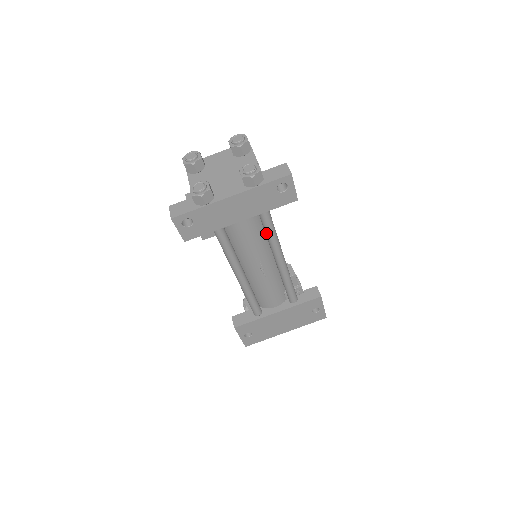
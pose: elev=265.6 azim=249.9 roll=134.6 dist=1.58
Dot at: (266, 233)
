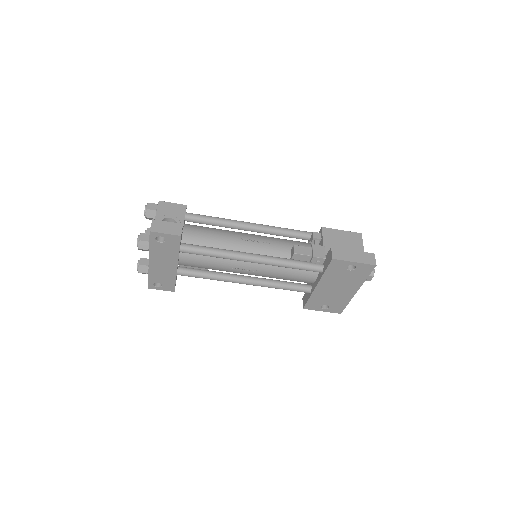
Dot at: (210, 256)
